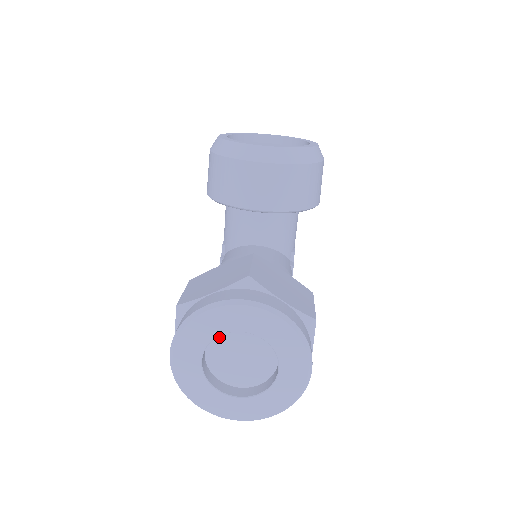
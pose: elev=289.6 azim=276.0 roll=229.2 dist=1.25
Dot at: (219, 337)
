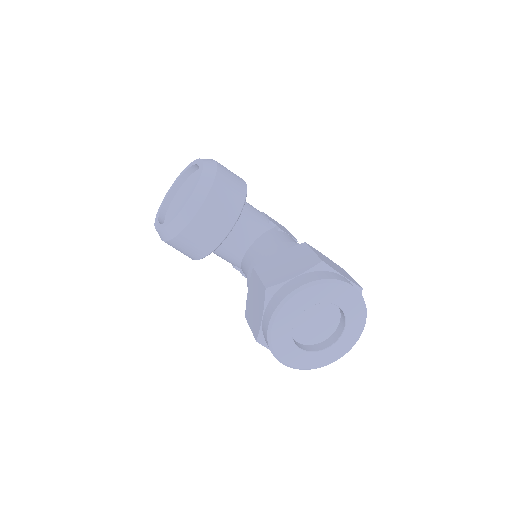
Dot at: (293, 329)
